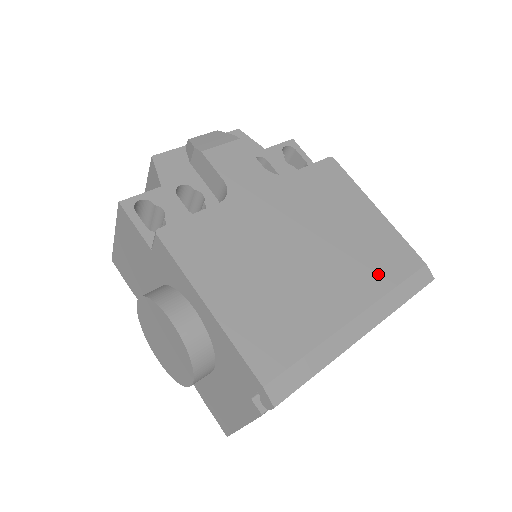
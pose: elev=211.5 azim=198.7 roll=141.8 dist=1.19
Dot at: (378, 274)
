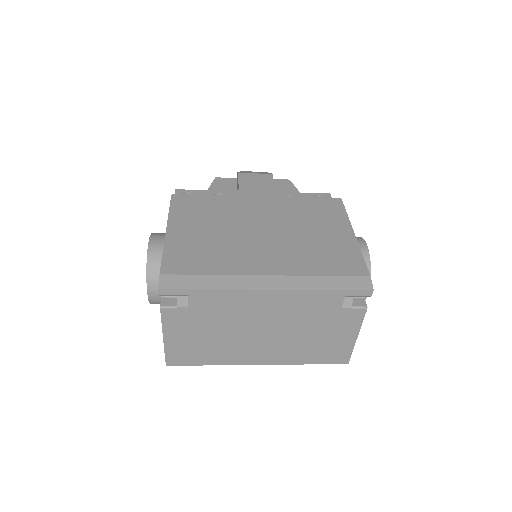
Dot at: (312, 264)
